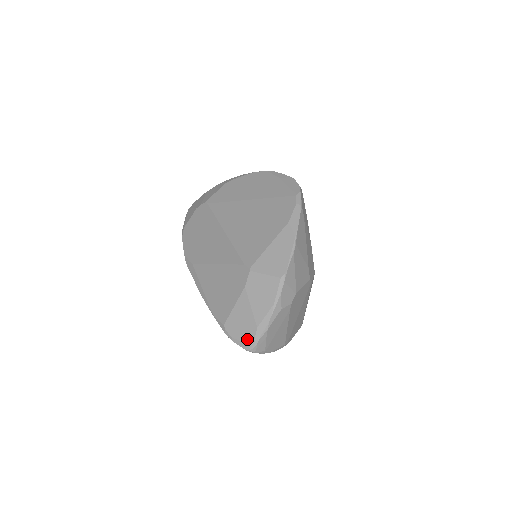
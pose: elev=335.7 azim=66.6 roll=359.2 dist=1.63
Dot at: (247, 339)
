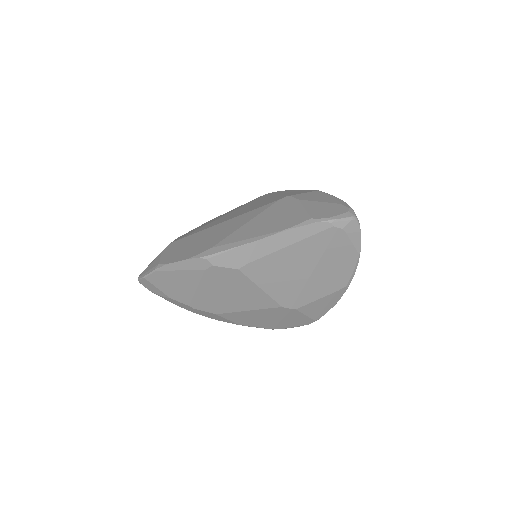
Dot at: (343, 211)
